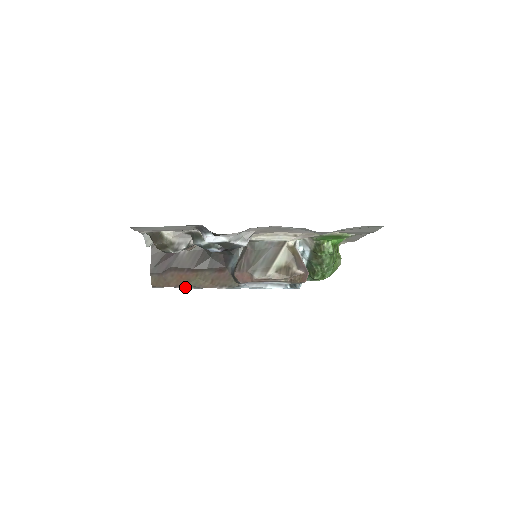
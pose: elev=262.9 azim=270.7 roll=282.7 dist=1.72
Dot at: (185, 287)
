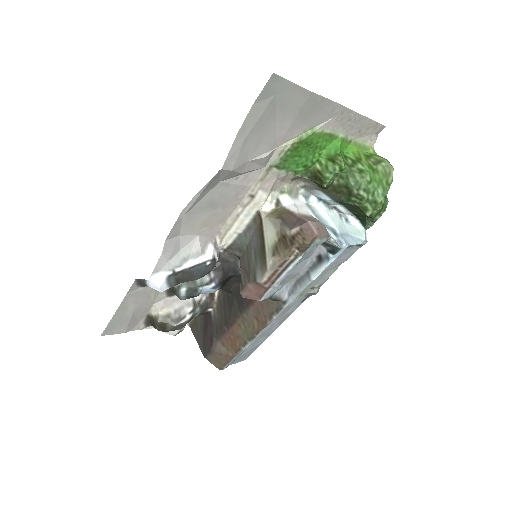
Dot at: (244, 347)
